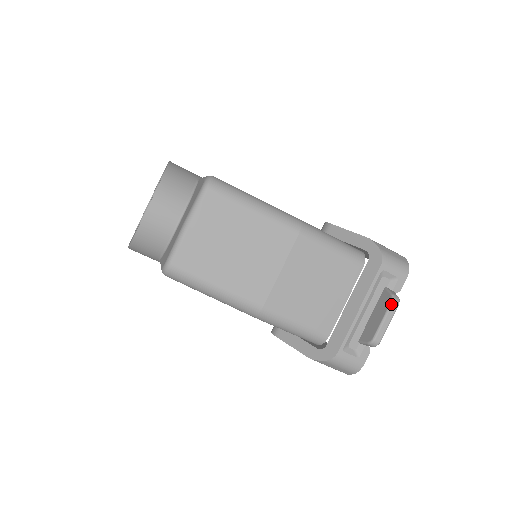
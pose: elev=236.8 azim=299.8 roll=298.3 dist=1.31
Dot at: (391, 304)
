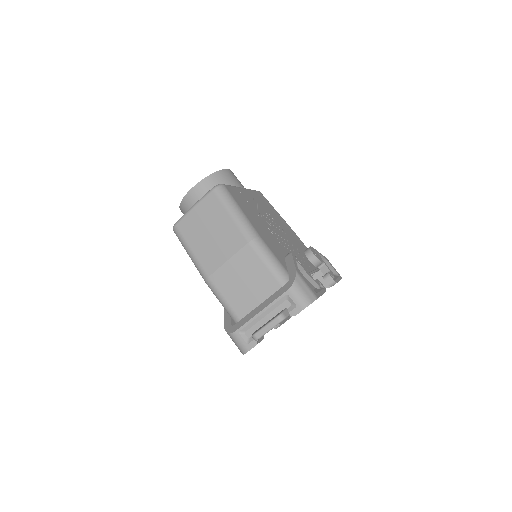
Dot at: (275, 317)
